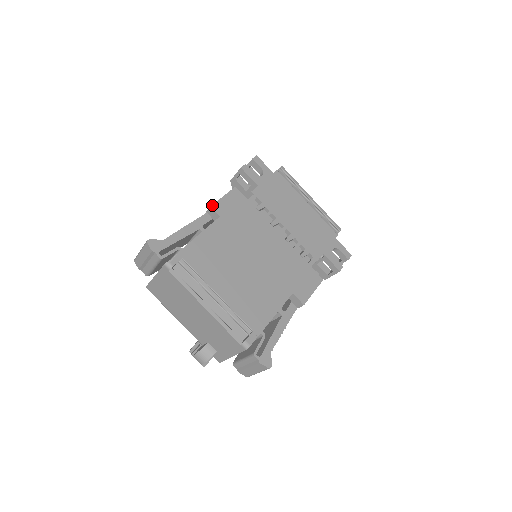
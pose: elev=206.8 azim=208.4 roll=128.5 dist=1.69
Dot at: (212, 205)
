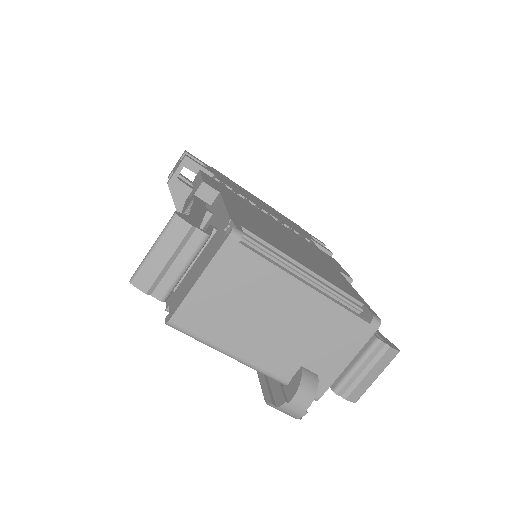
Dot at: (202, 180)
